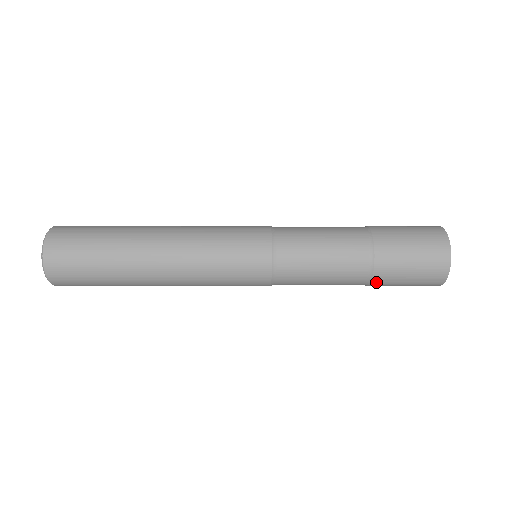
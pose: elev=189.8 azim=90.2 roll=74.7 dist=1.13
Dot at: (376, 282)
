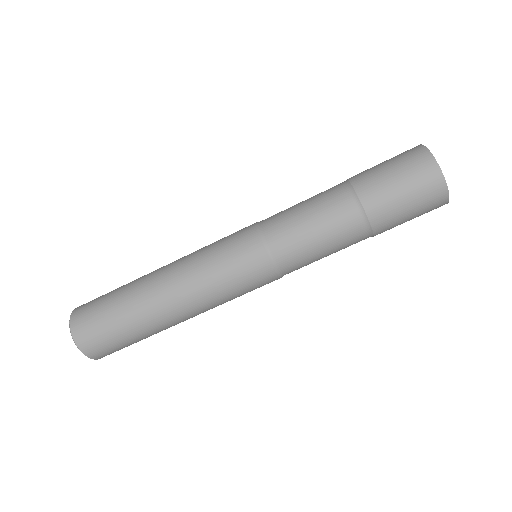
Dot at: (366, 199)
